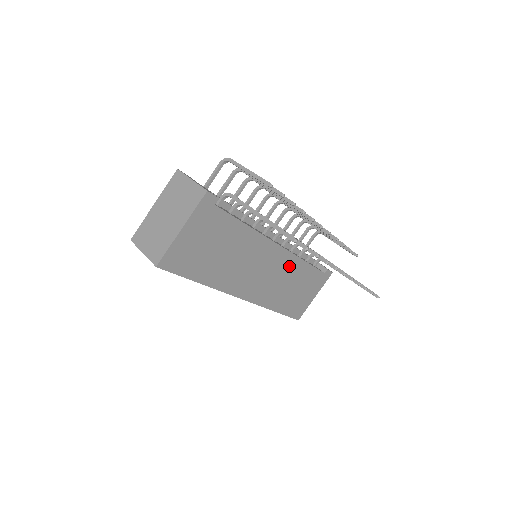
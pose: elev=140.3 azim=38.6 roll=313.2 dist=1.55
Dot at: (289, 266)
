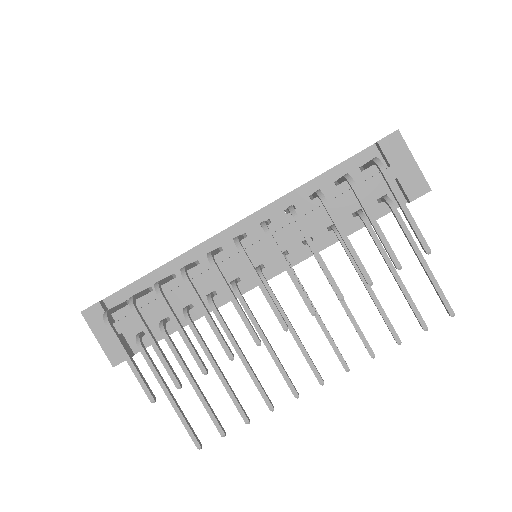
Dot at: occluded
